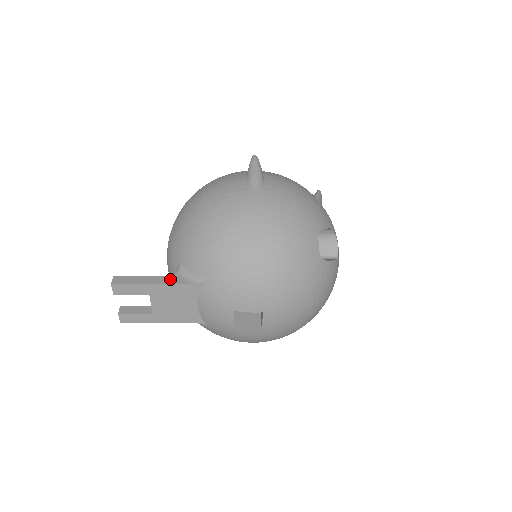
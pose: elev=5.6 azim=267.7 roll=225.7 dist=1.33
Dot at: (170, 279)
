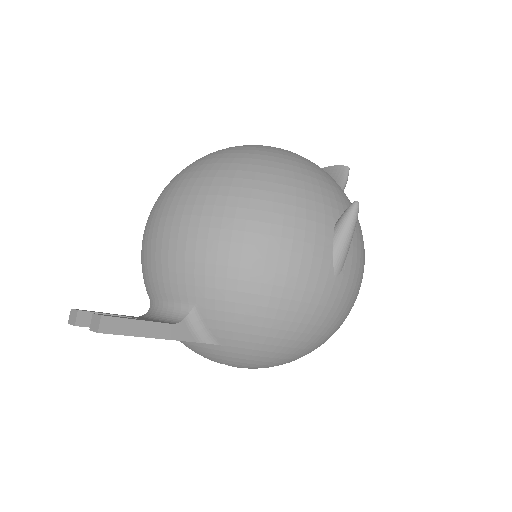
Dot at: (176, 331)
